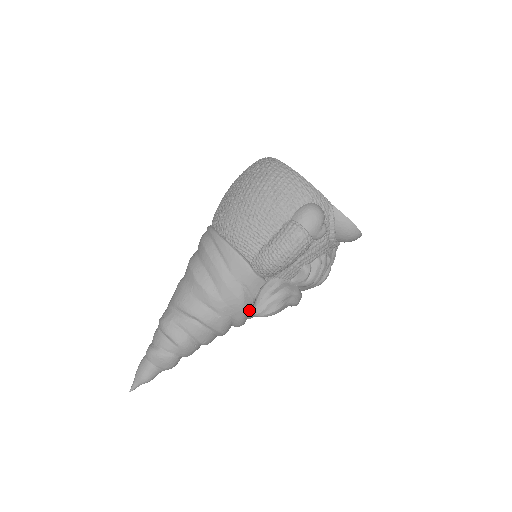
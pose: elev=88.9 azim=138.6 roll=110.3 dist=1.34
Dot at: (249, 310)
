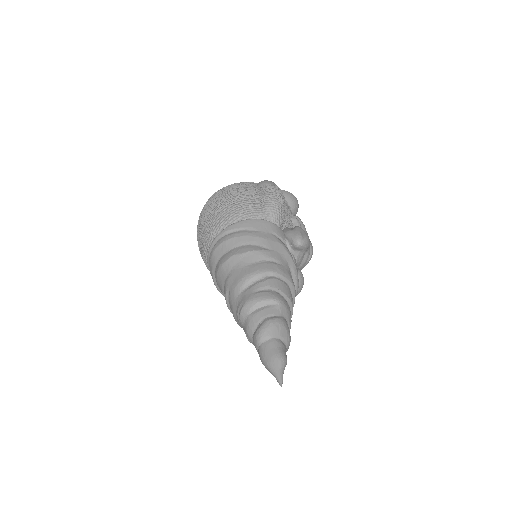
Dot at: occluded
